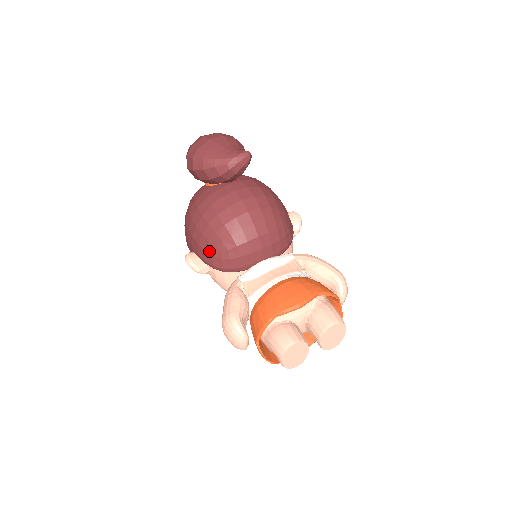
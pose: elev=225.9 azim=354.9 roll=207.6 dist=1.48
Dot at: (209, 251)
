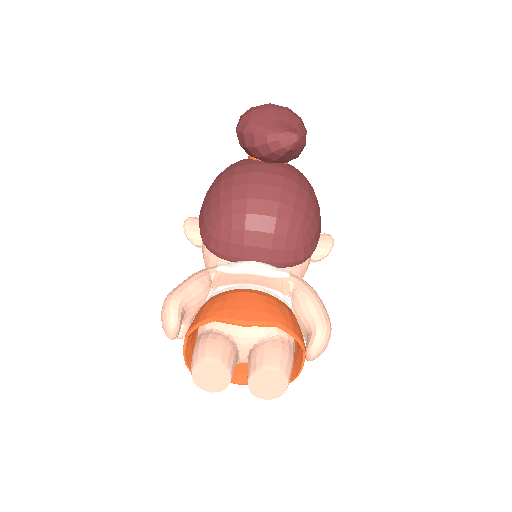
Dot at: (206, 221)
